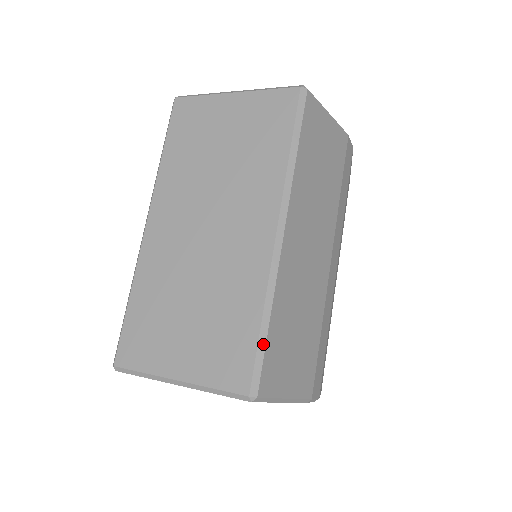
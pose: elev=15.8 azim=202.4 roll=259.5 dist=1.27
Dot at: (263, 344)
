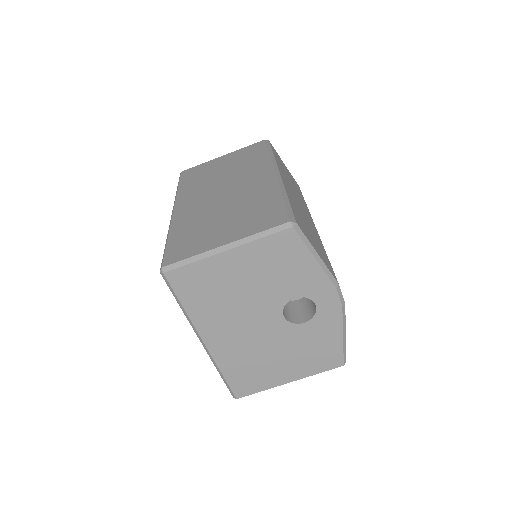
Dot at: (288, 205)
